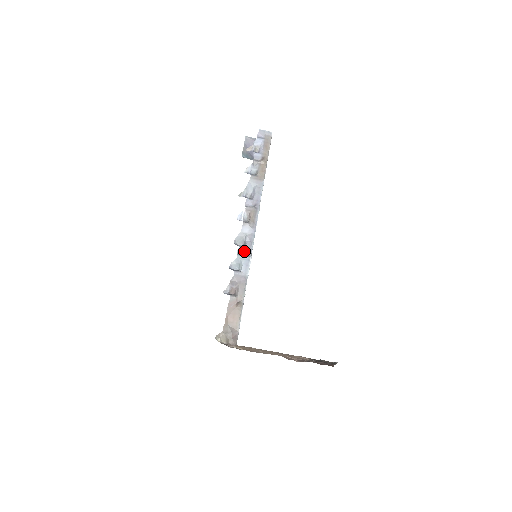
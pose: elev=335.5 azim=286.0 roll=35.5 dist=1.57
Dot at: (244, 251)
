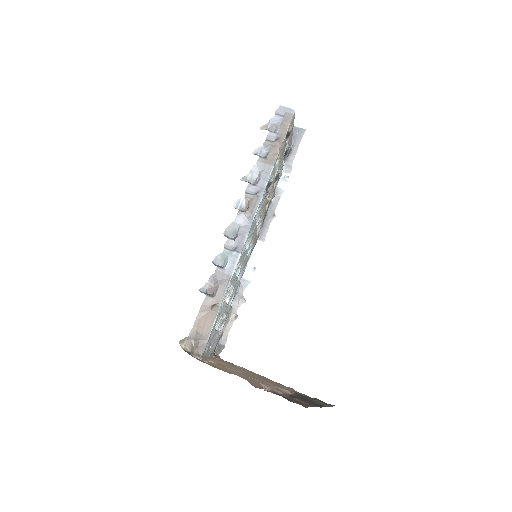
Dot at: (233, 245)
